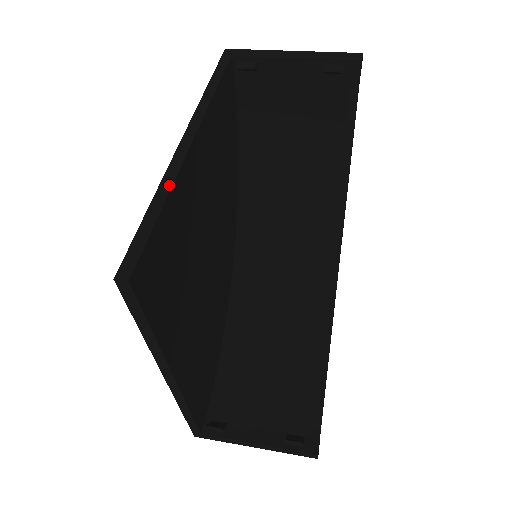
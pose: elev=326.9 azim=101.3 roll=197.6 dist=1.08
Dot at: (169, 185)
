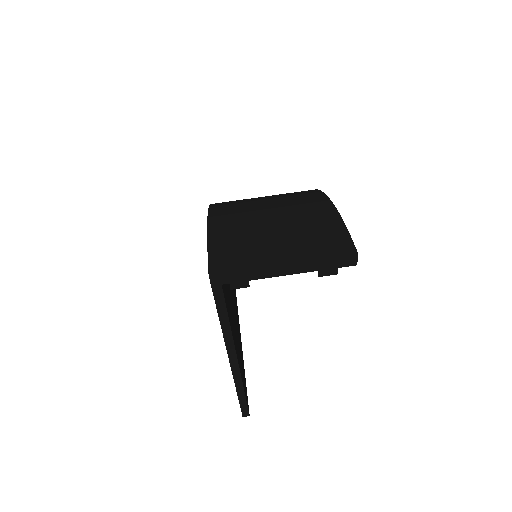
Dot at: (241, 386)
